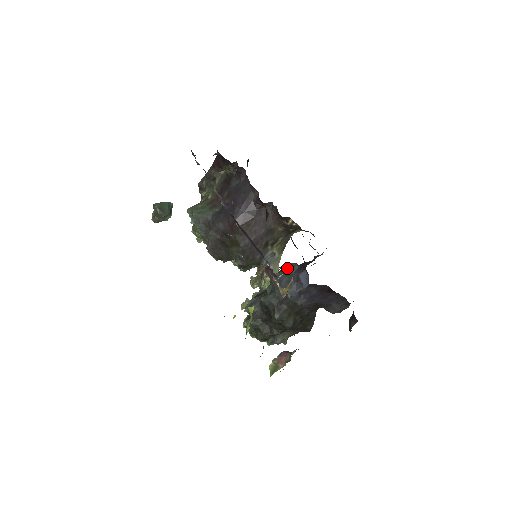
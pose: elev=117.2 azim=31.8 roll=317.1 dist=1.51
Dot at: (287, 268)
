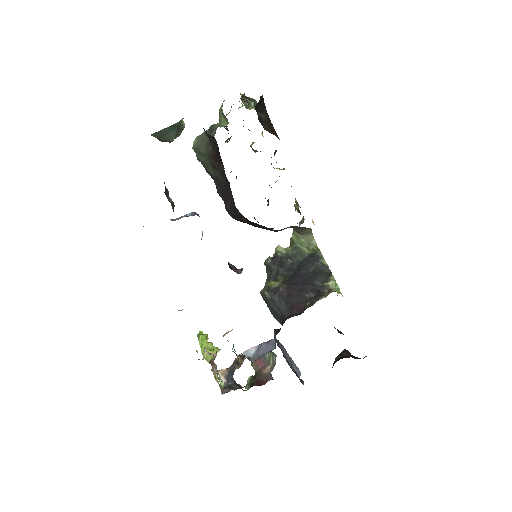
Dot at: (281, 292)
